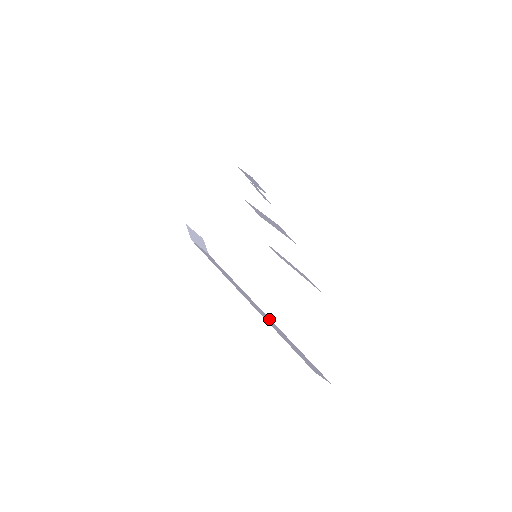
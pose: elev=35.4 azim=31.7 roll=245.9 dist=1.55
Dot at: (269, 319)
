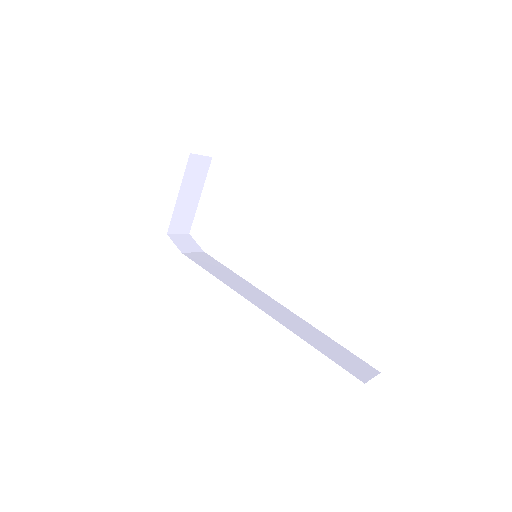
Dot at: (296, 318)
